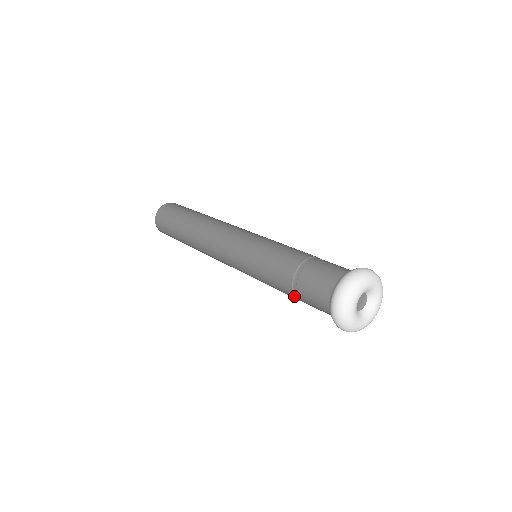
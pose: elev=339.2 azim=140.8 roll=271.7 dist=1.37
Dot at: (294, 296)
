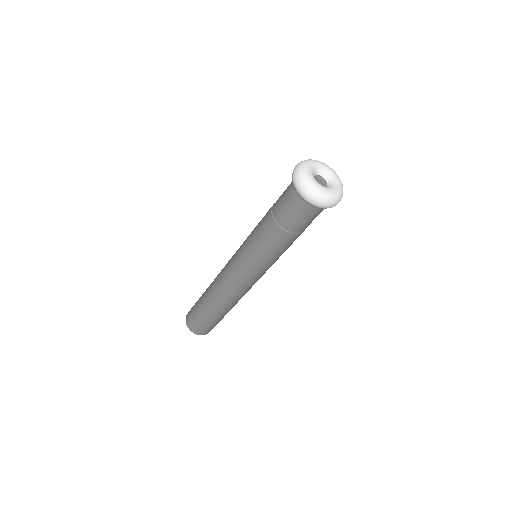
Dot at: (272, 217)
